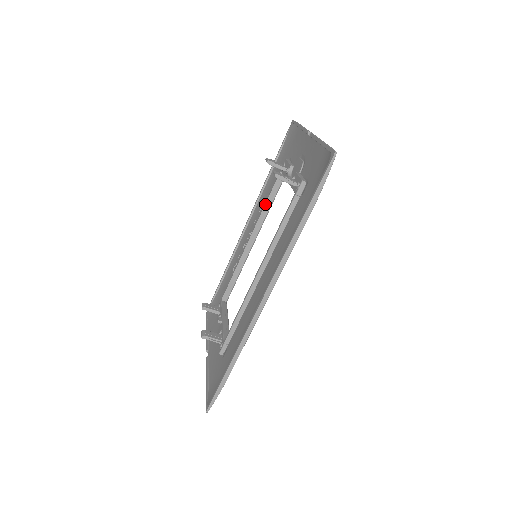
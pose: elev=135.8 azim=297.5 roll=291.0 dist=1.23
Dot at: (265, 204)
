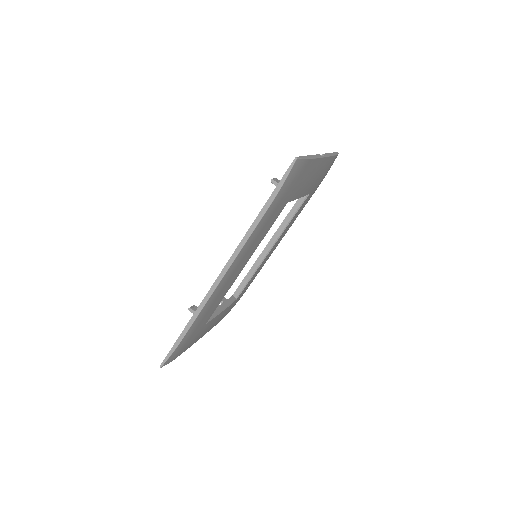
Dot at: (285, 217)
